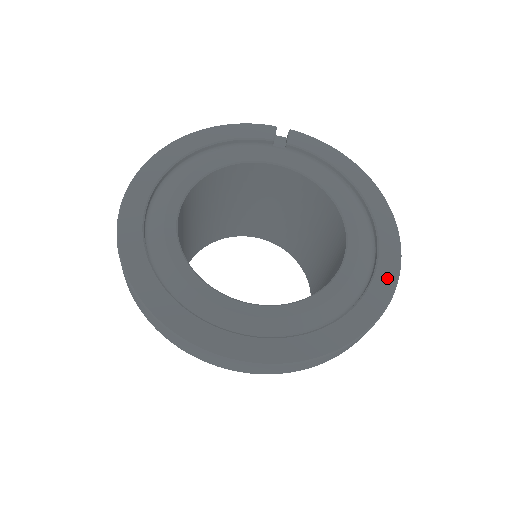
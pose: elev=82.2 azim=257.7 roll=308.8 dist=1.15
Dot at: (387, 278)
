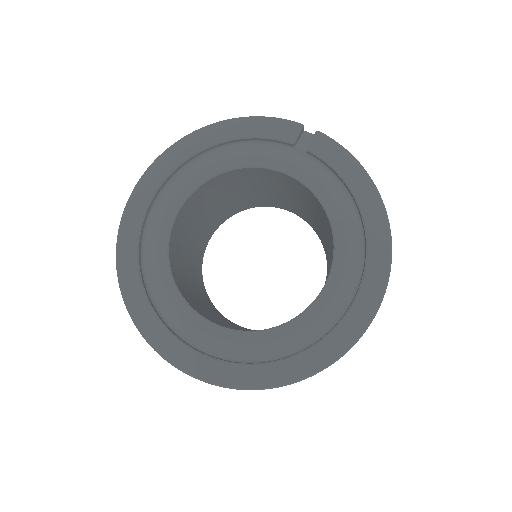
Dot at: (350, 331)
